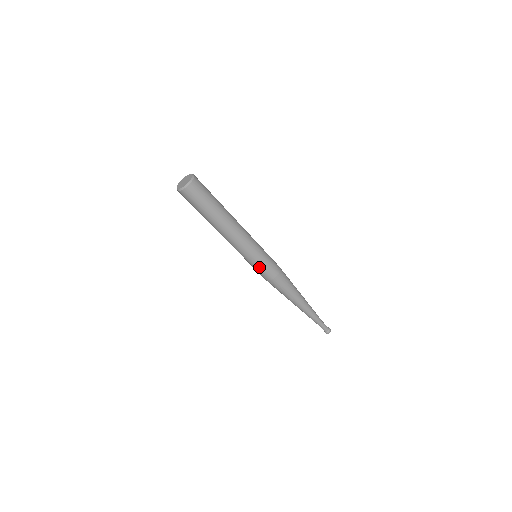
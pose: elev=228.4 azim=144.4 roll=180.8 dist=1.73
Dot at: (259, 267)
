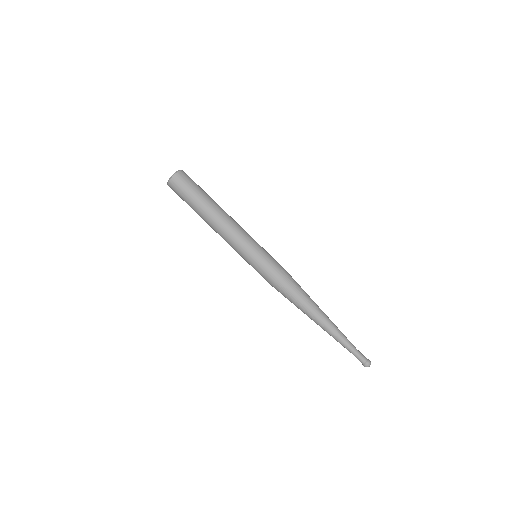
Dot at: (262, 261)
